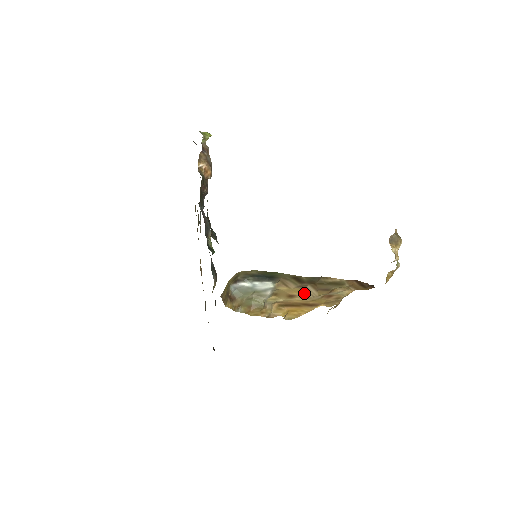
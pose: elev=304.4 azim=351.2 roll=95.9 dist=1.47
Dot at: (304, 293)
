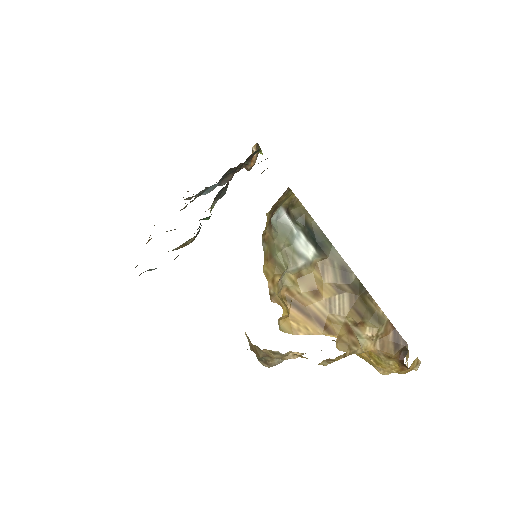
Dot at: (333, 300)
